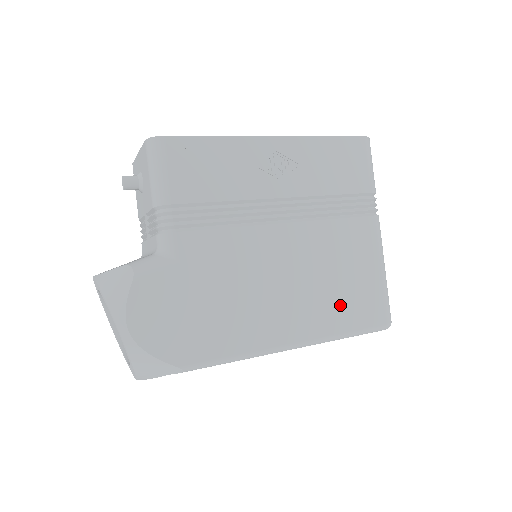
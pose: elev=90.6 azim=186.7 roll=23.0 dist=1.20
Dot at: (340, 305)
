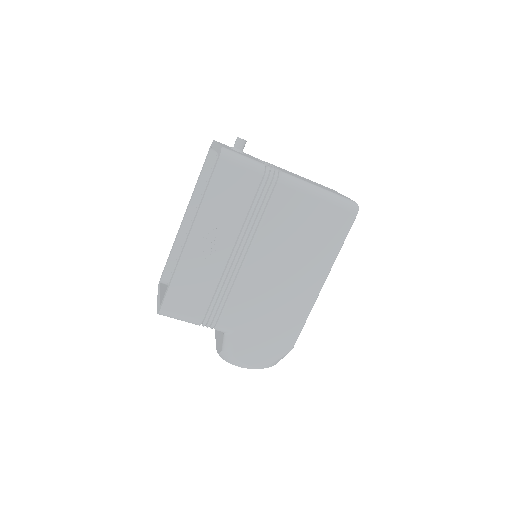
Dot at: (320, 243)
